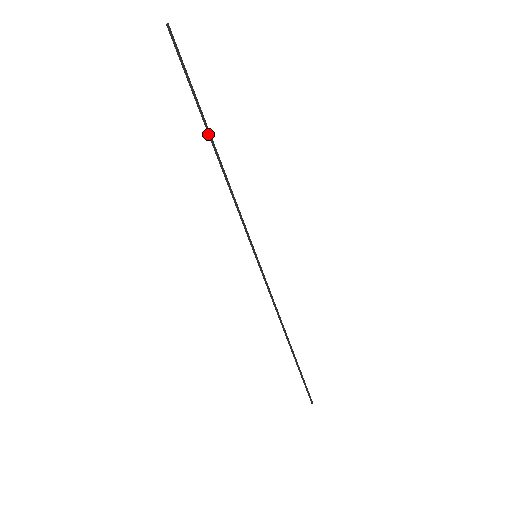
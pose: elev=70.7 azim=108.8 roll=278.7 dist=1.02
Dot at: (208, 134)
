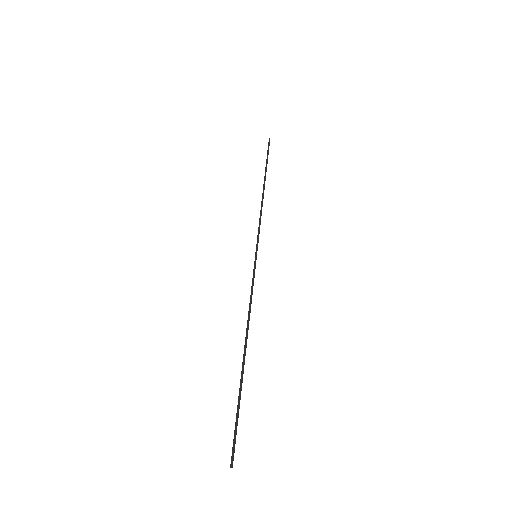
Dot at: (264, 180)
